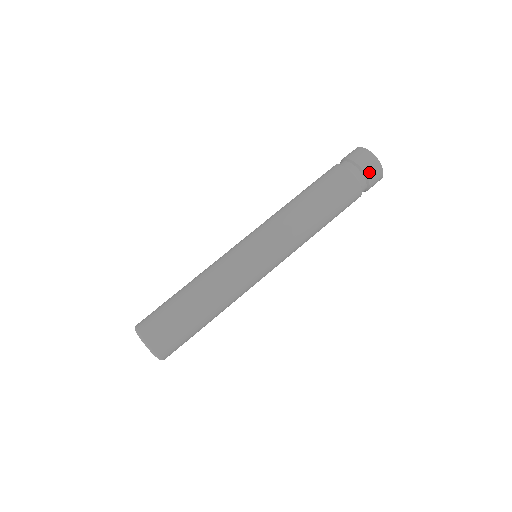
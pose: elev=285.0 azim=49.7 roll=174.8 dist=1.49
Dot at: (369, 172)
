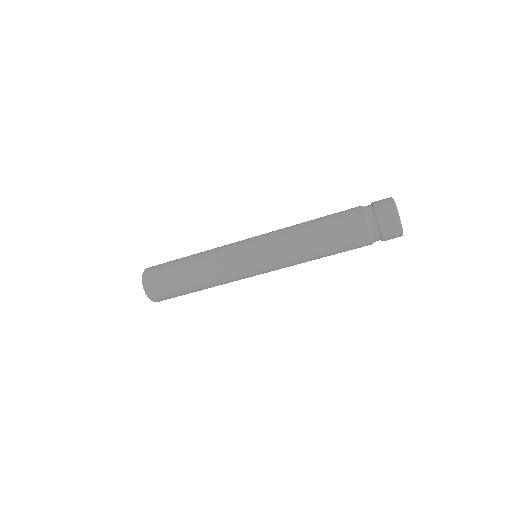
Dot at: occluded
